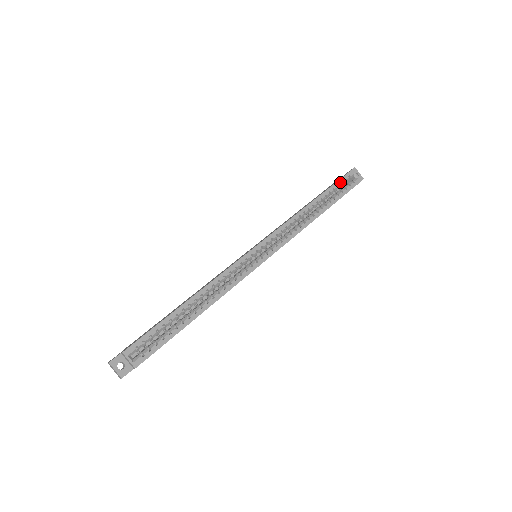
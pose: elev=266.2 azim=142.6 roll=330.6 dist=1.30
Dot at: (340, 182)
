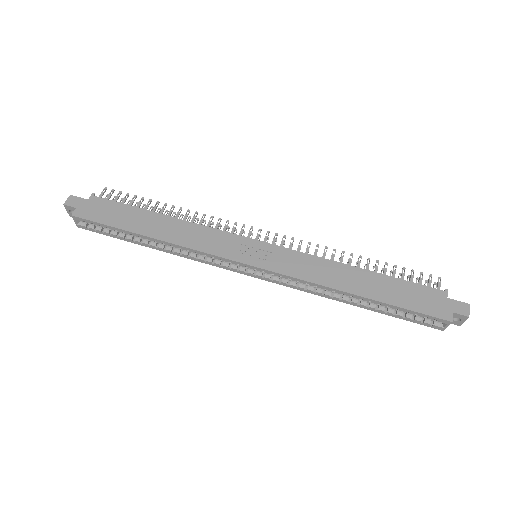
Dot at: (416, 313)
